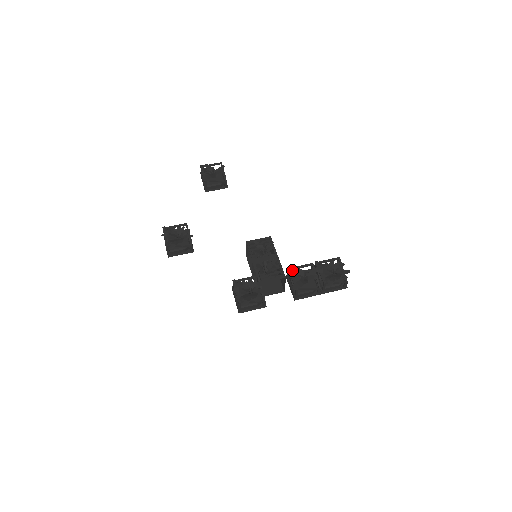
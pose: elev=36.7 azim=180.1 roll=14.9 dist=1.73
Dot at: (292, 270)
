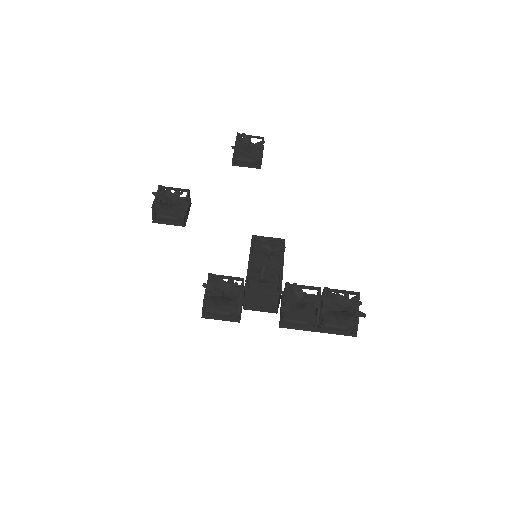
Dot at: (290, 287)
